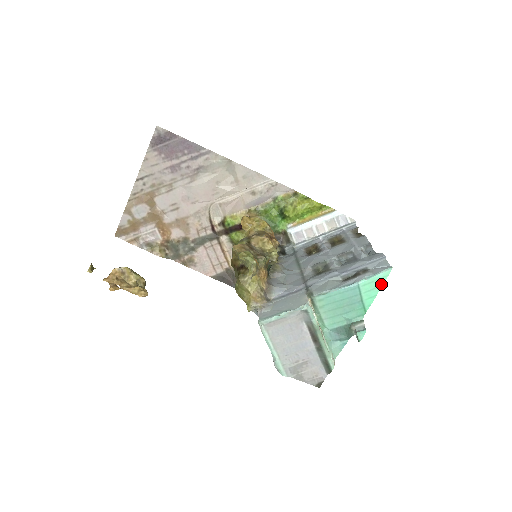
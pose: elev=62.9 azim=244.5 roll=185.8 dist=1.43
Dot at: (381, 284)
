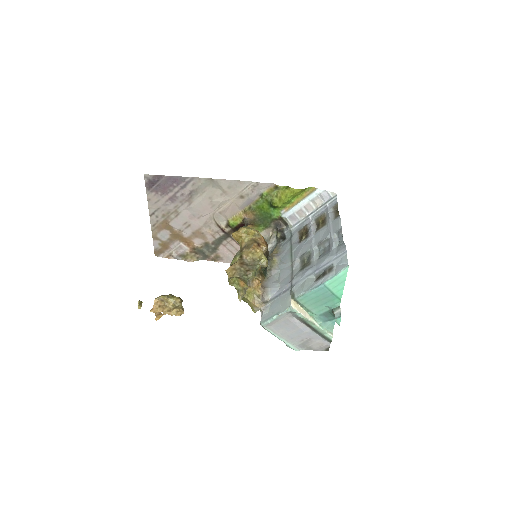
Dot at: (344, 279)
